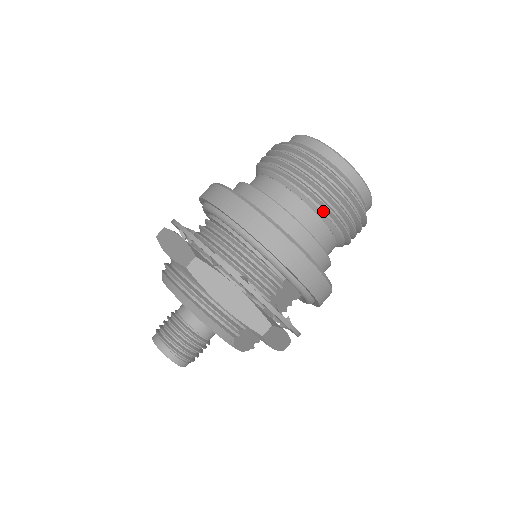
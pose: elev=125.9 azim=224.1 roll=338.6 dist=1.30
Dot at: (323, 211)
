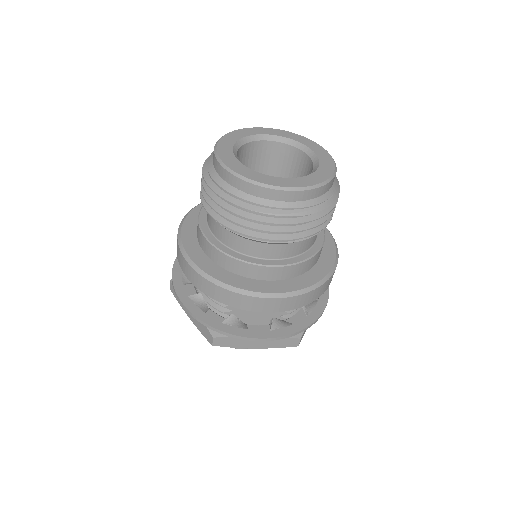
Dot at: occluded
